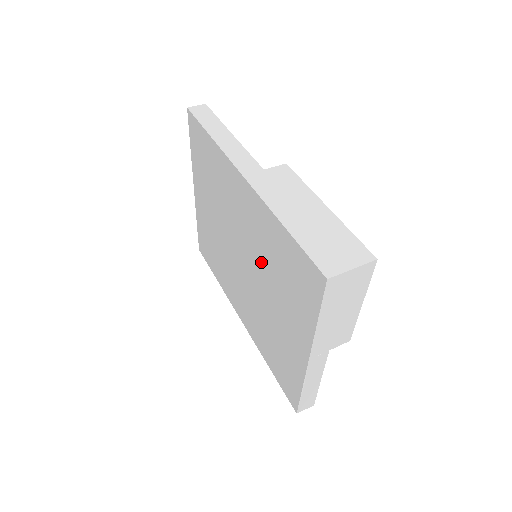
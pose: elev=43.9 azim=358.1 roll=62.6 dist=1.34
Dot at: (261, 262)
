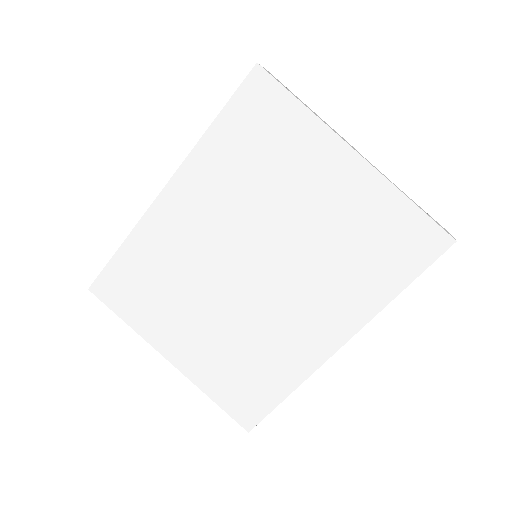
Dot at: (251, 207)
